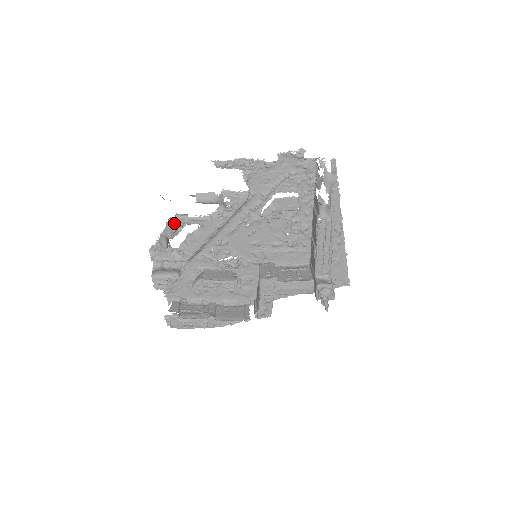
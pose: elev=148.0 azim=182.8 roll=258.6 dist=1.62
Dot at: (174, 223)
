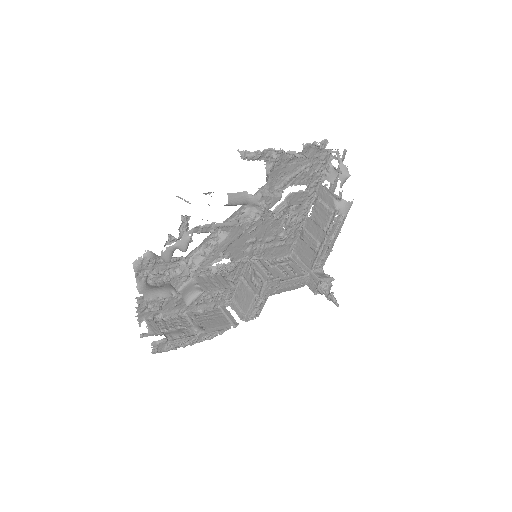
Dot at: (197, 232)
